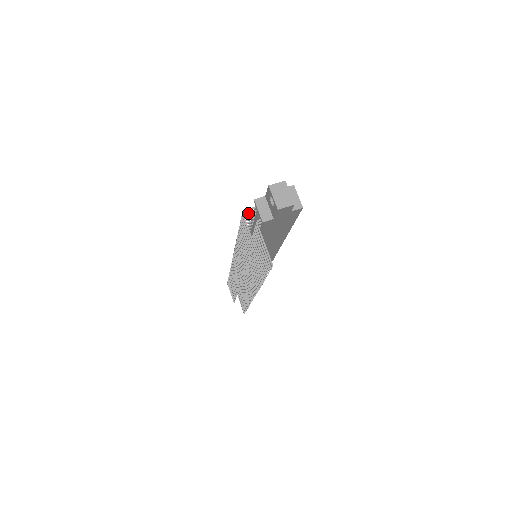
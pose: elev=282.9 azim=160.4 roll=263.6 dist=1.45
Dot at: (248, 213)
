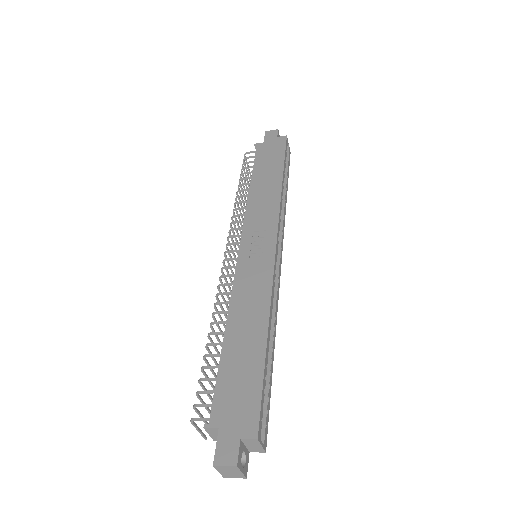
Dot at: (202, 406)
